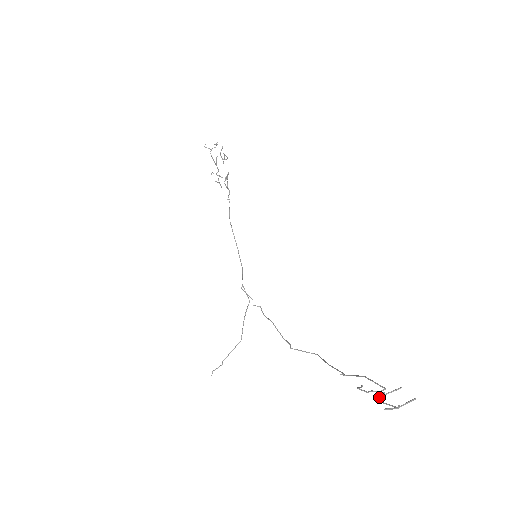
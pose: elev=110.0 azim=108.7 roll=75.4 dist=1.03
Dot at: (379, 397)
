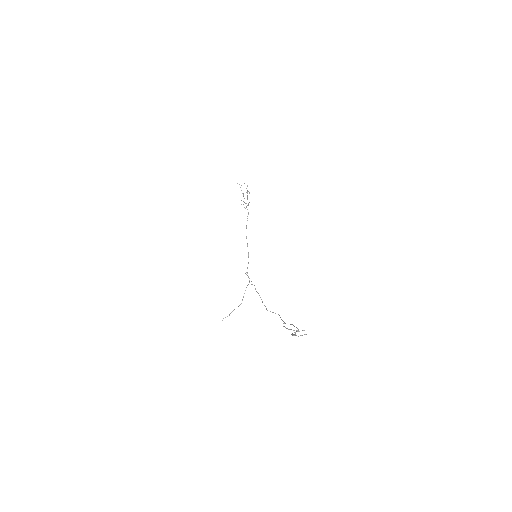
Dot at: (294, 332)
